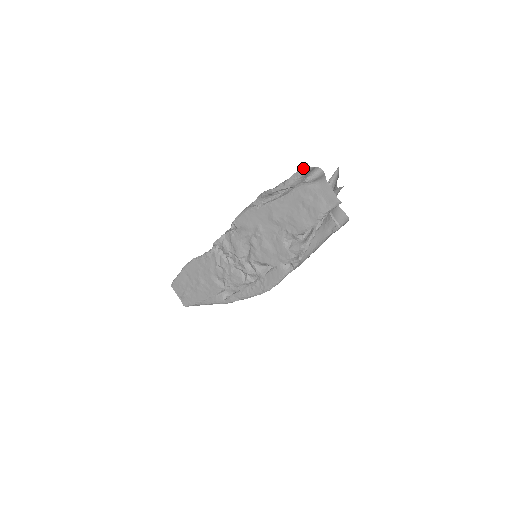
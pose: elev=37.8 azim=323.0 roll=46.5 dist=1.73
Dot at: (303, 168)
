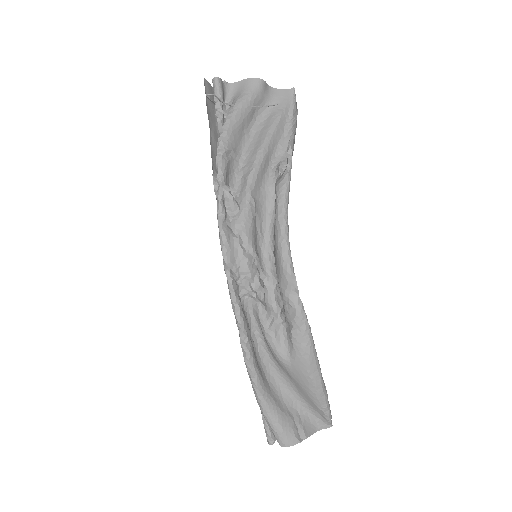
Dot at: occluded
